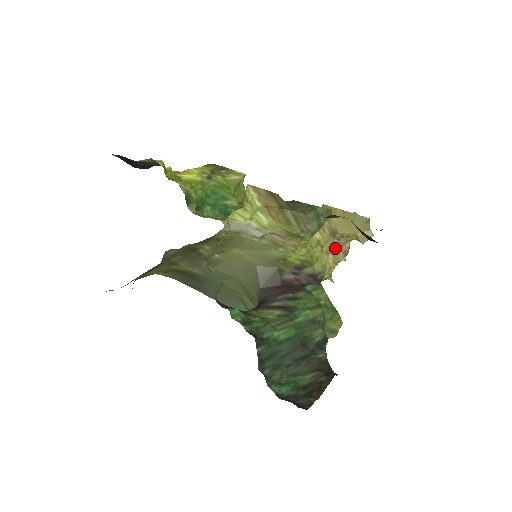
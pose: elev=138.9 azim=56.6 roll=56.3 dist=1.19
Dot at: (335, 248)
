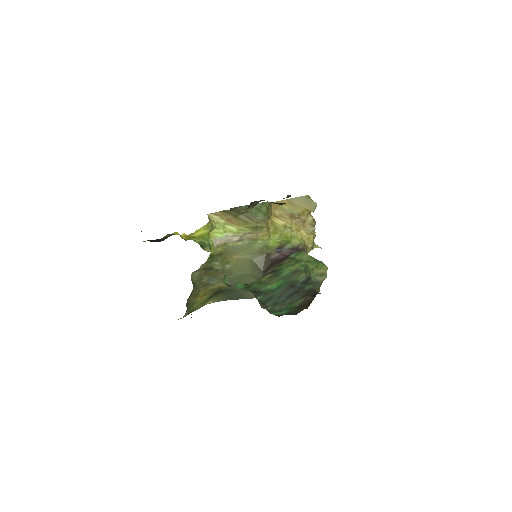
Dot at: (302, 225)
